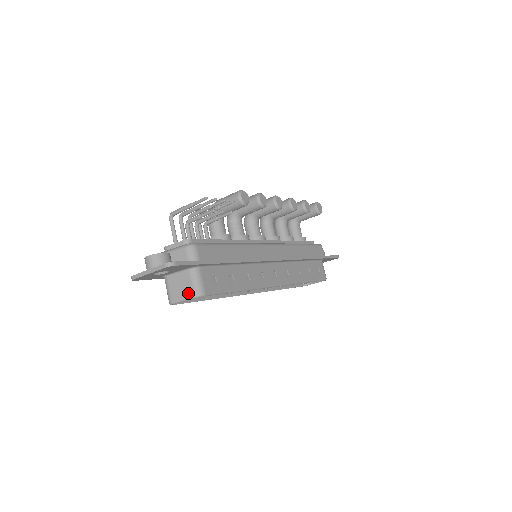
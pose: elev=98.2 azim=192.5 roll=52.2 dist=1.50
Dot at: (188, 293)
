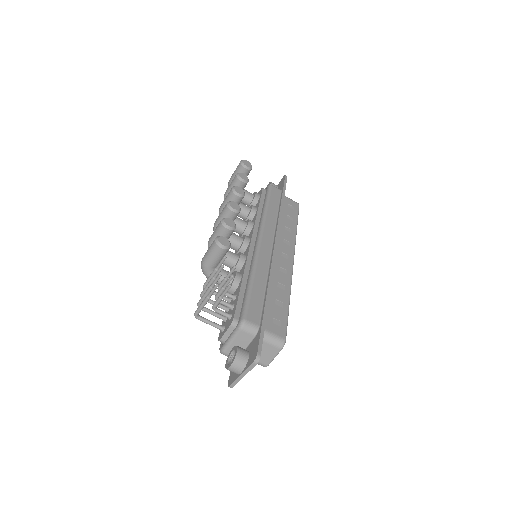
Dot at: (274, 351)
